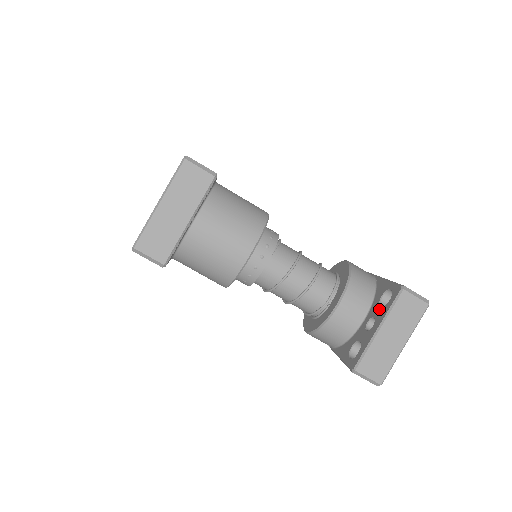
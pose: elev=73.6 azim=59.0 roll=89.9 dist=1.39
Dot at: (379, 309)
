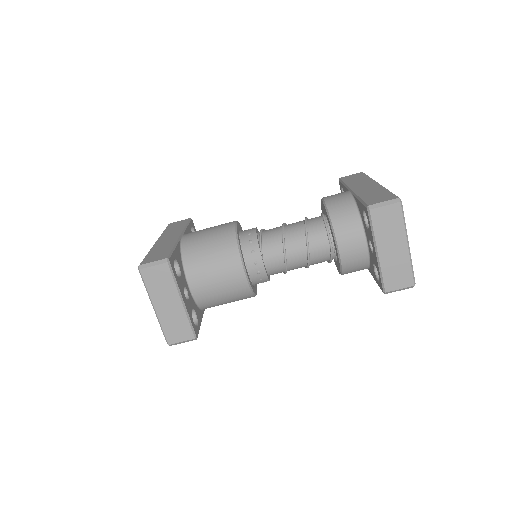
Dot at: (368, 232)
